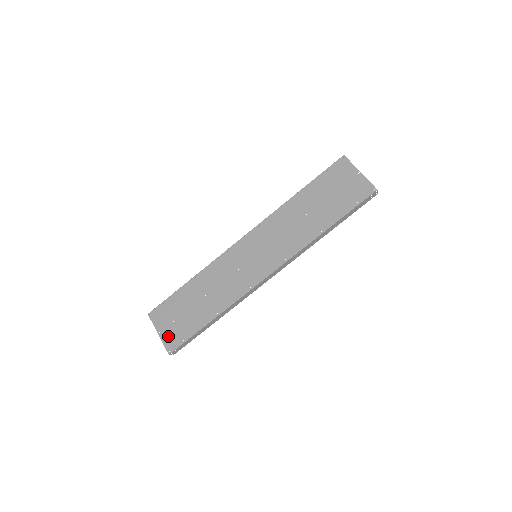
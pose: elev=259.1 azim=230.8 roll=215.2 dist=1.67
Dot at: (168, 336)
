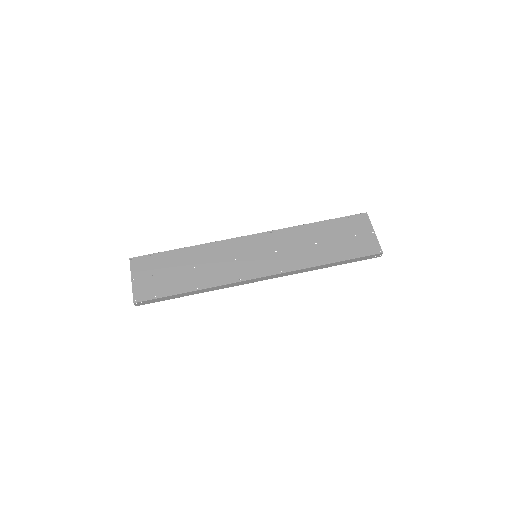
Dot at: (141, 286)
